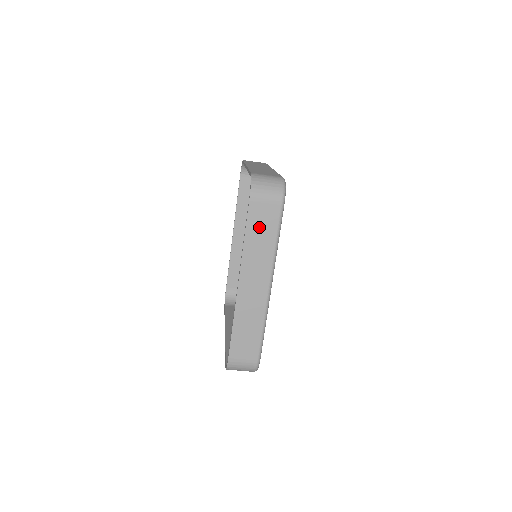
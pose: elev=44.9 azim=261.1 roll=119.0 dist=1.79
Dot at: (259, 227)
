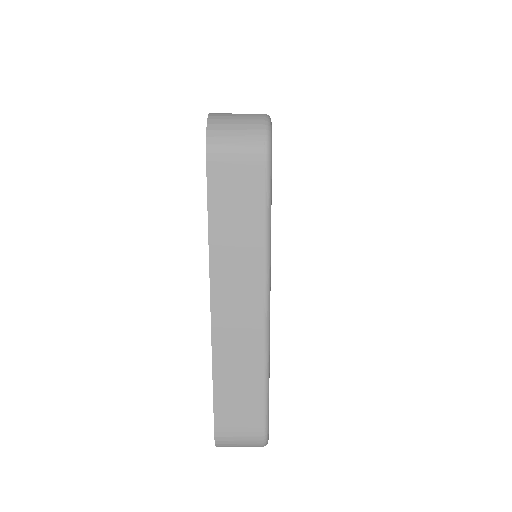
Dot at: (231, 206)
